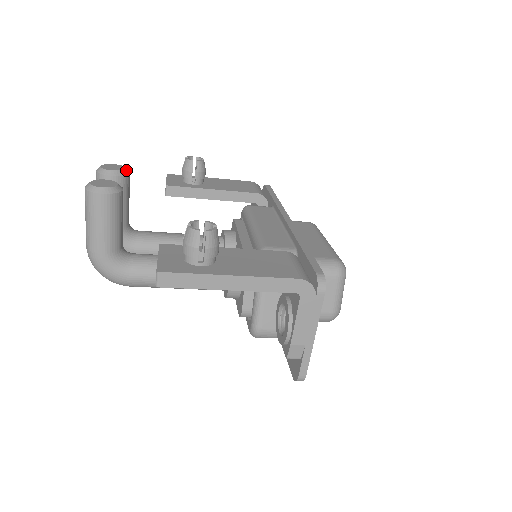
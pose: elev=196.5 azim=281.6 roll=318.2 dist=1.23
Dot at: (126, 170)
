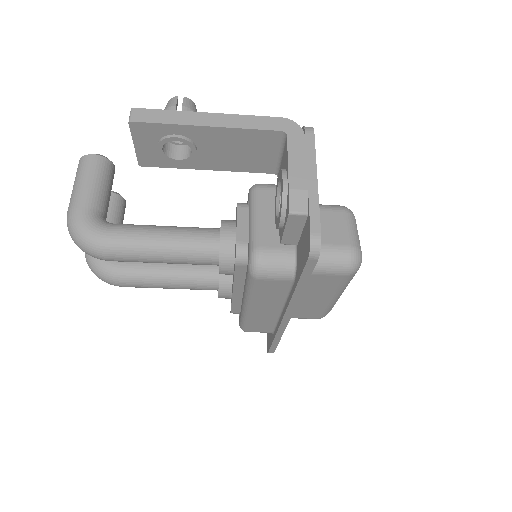
Dot at: occluded
